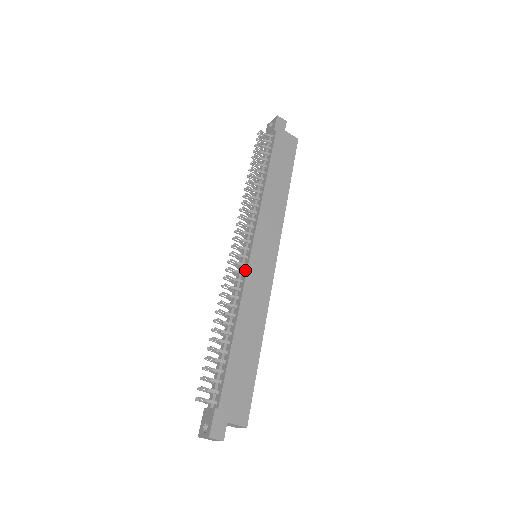
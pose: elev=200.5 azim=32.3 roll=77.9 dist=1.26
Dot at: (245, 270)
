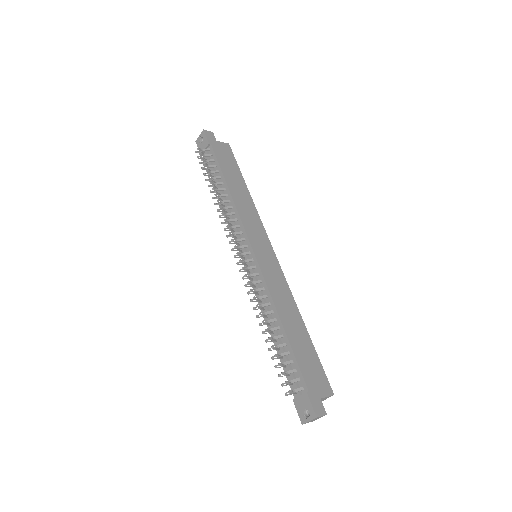
Dot at: (258, 271)
